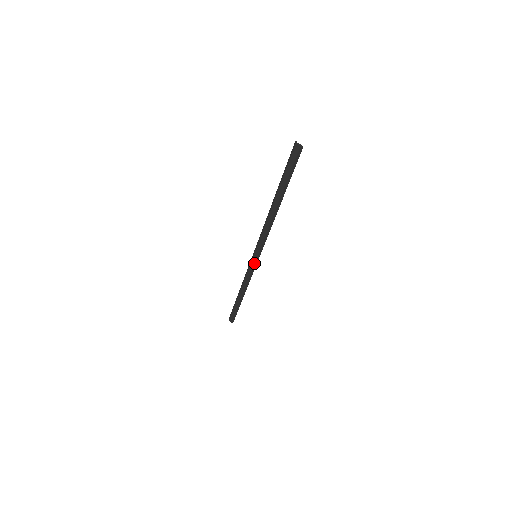
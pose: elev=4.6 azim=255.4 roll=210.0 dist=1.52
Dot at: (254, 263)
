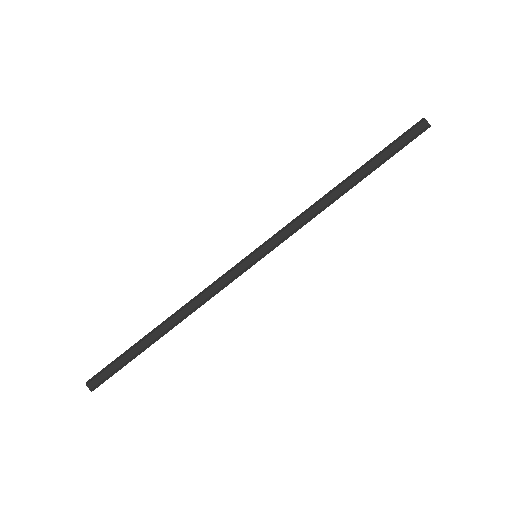
Dot at: (244, 267)
